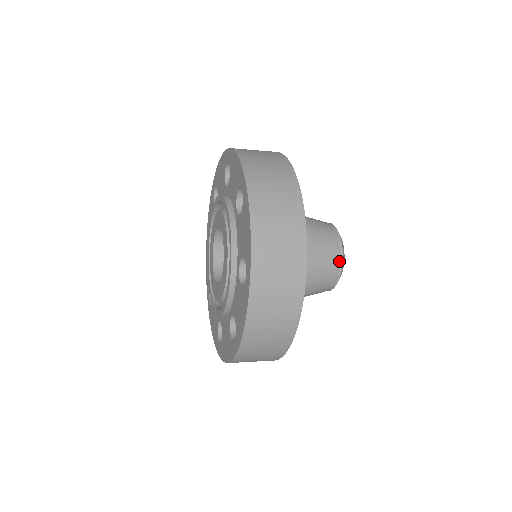
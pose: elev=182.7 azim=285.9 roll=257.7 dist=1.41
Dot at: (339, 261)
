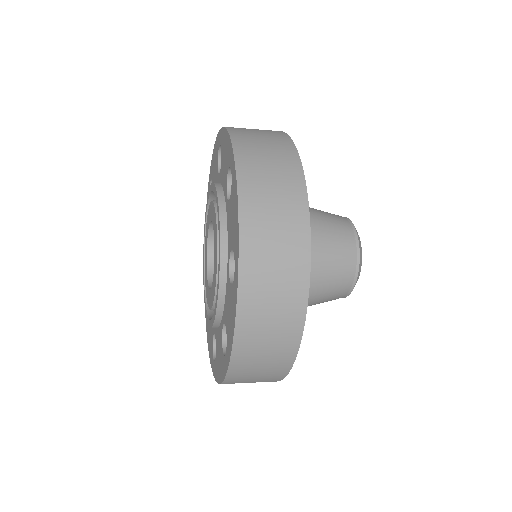
Dot at: (355, 259)
